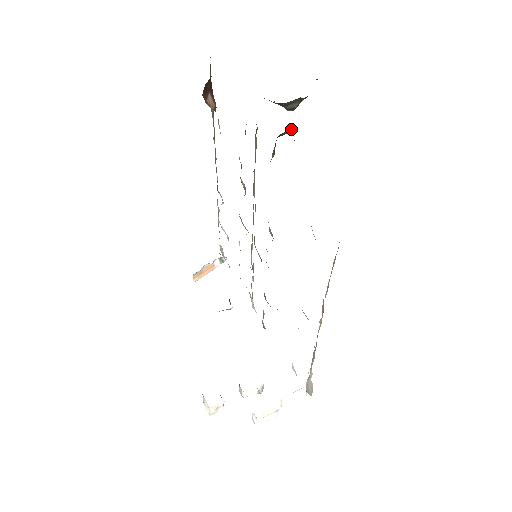
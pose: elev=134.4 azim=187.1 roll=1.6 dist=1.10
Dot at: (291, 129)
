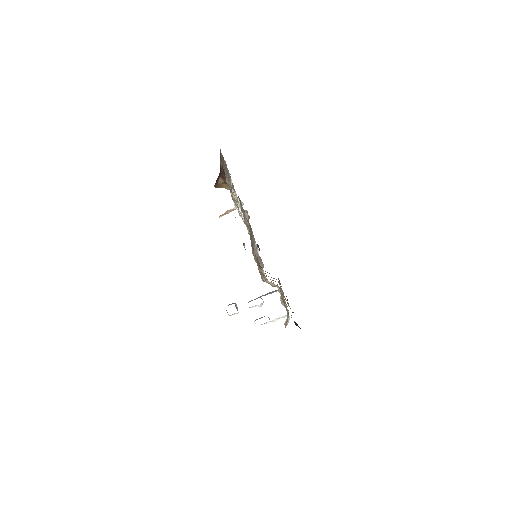
Dot at: occluded
